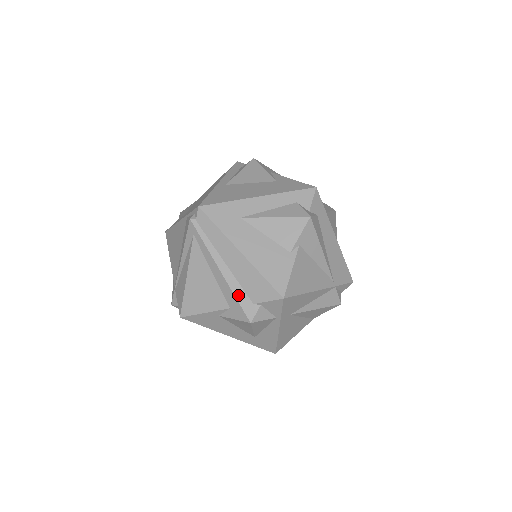
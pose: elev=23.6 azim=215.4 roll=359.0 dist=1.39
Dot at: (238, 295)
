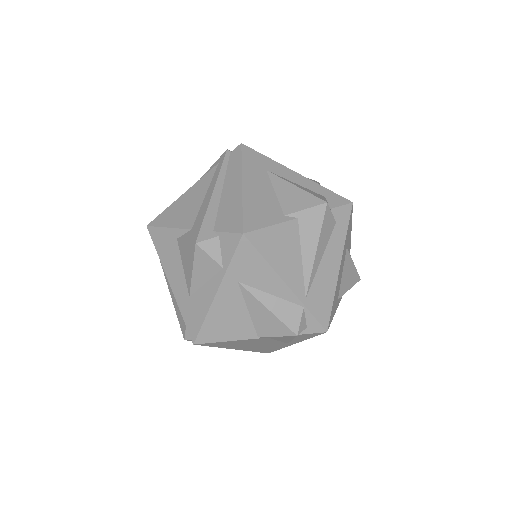
Dot at: (208, 217)
